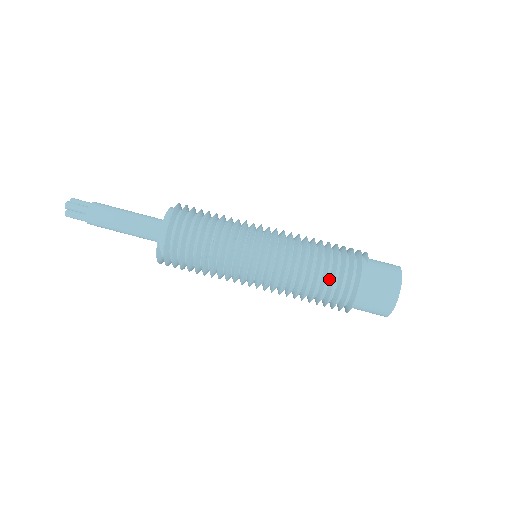
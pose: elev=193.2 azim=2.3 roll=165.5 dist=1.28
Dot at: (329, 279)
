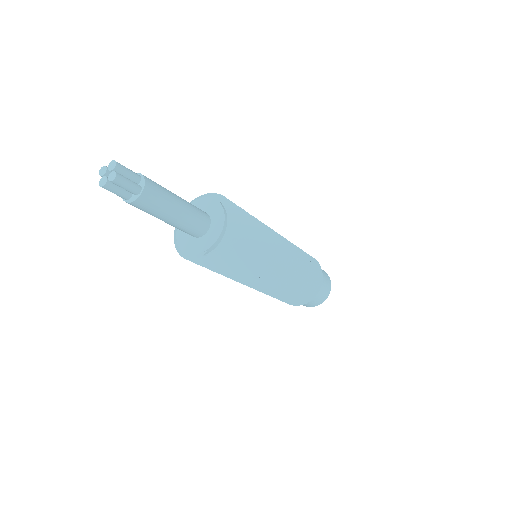
Dot at: (300, 290)
